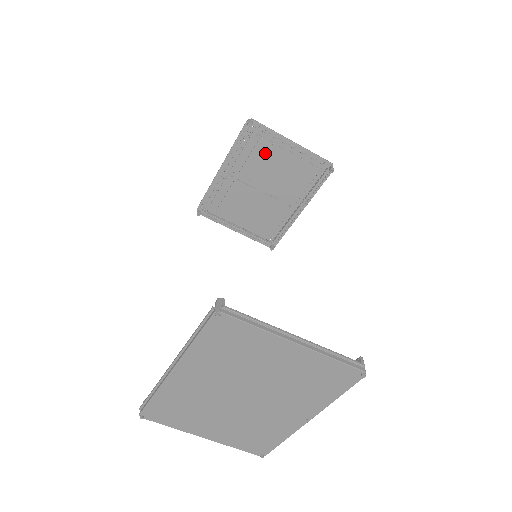
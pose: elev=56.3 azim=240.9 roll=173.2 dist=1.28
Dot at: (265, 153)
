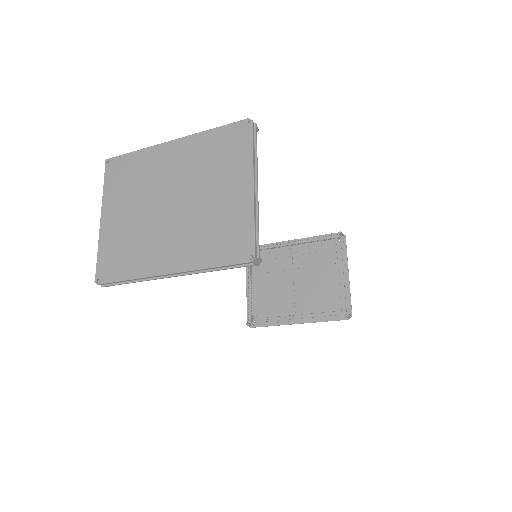
Dot at: (326, 261)
